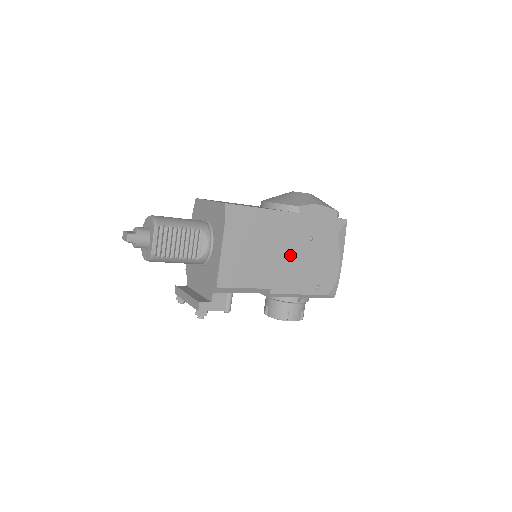
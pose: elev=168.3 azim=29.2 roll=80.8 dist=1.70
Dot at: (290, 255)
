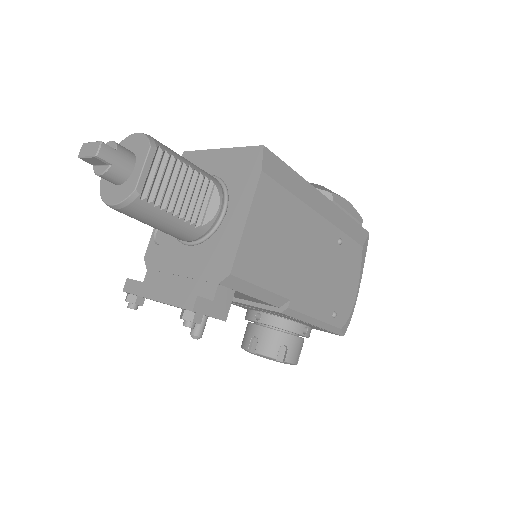
Dot at: (317, 256)
